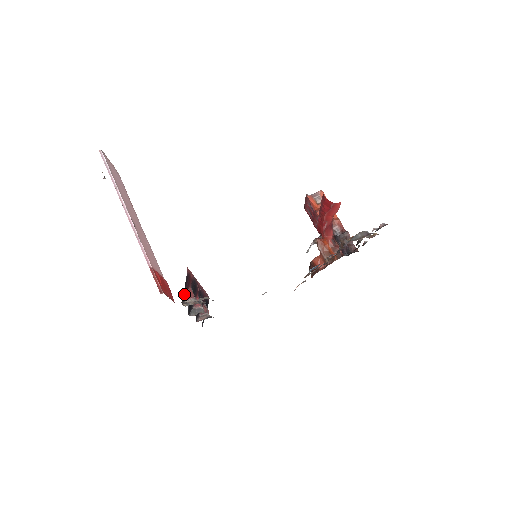
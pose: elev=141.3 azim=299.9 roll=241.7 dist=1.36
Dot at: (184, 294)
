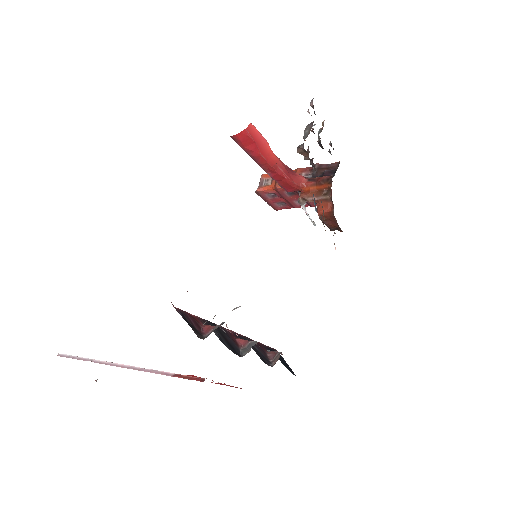
Dot at: (195, 330)
